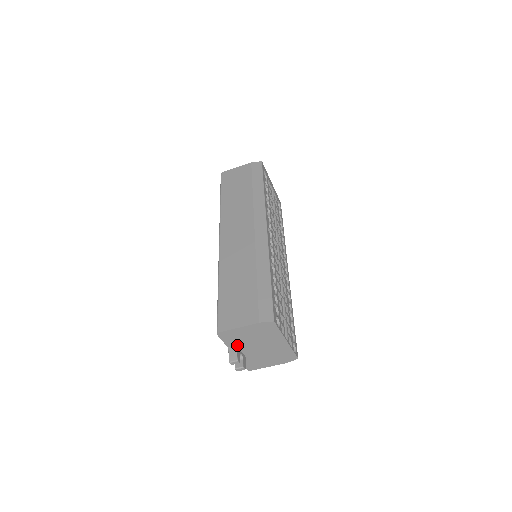
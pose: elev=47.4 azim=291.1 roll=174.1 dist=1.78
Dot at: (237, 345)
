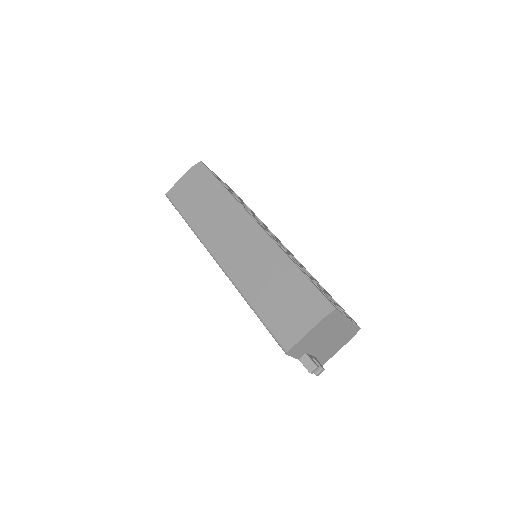
Dot at: (306, 352)
